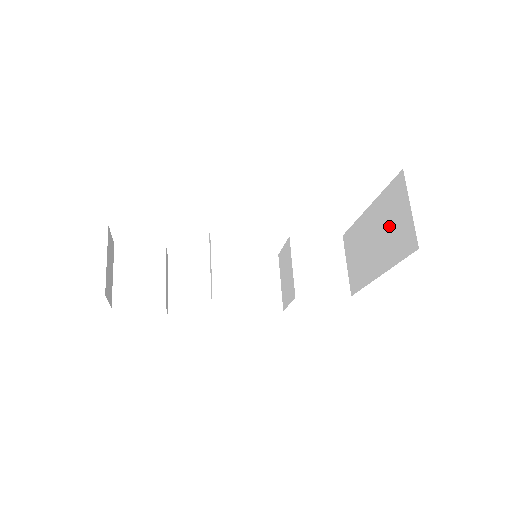
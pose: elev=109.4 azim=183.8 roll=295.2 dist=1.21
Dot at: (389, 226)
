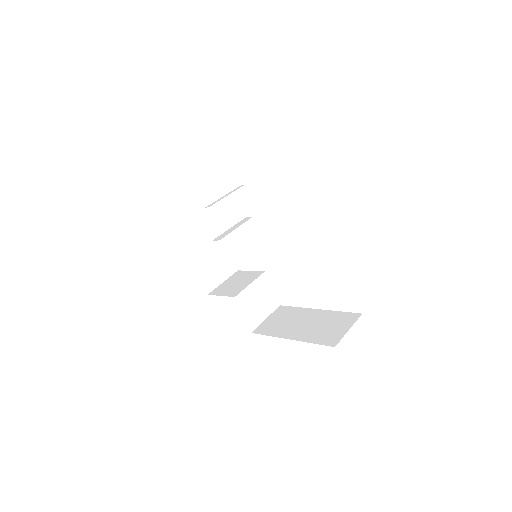
Dot at: (324, 326)
